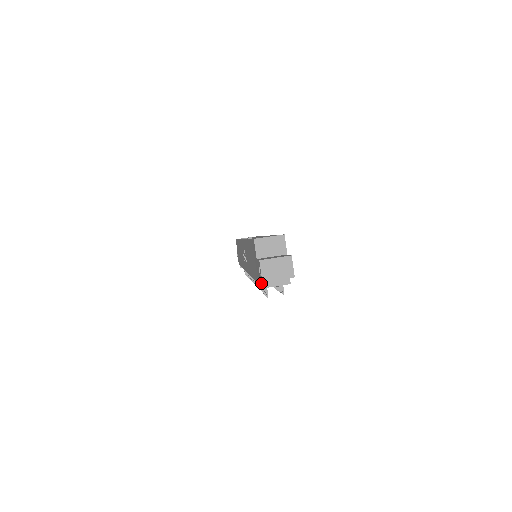
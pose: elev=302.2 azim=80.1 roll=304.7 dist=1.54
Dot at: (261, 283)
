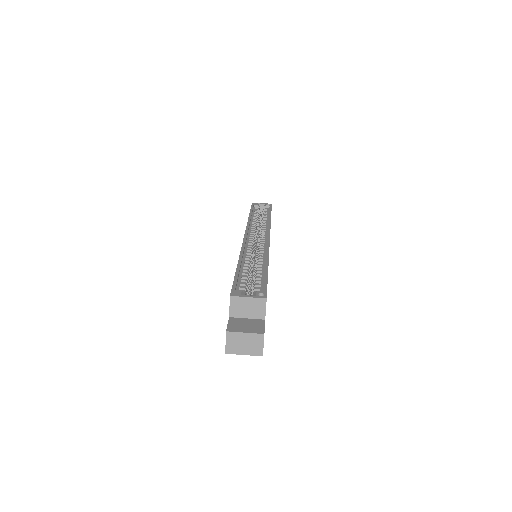
Dot at: occluded
